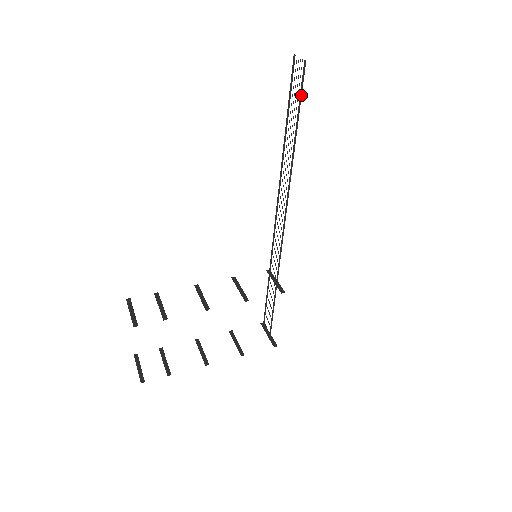
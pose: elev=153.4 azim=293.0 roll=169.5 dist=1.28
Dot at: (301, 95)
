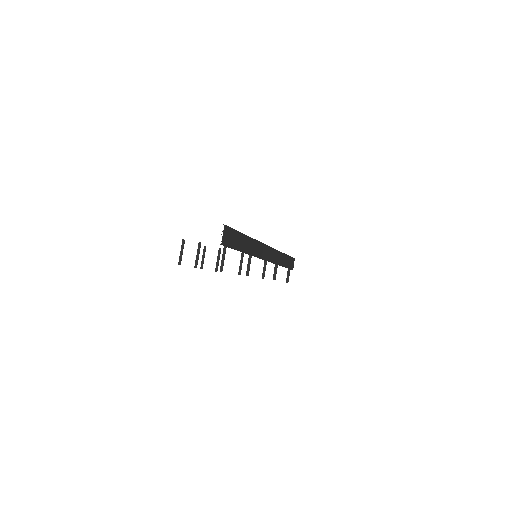
Dot at: (231, 248)
